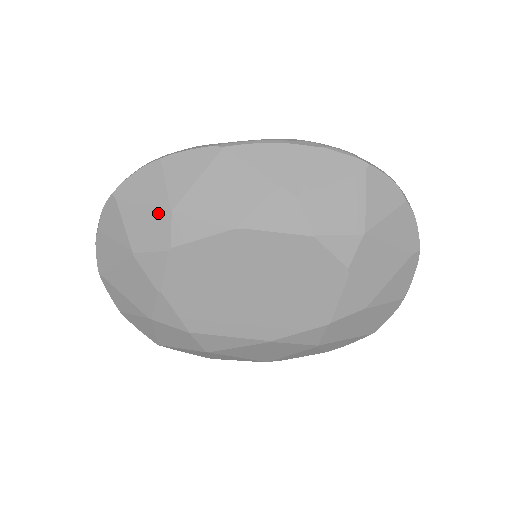
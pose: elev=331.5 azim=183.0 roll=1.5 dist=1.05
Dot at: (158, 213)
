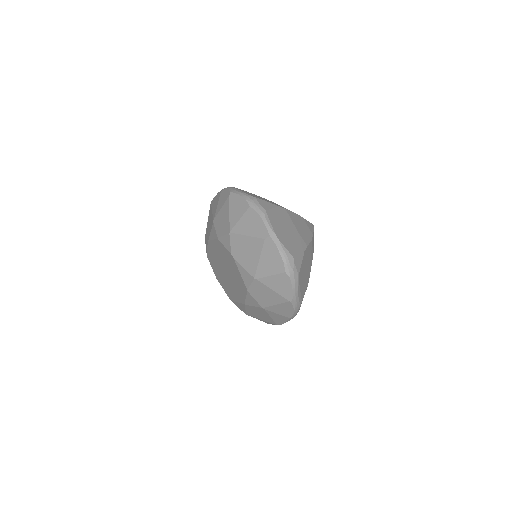
Dot at: occluded
